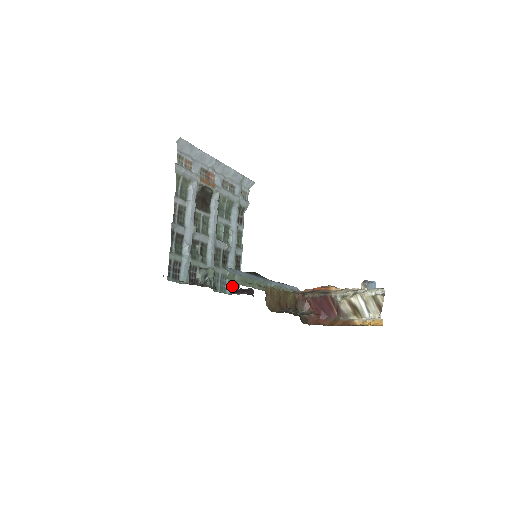
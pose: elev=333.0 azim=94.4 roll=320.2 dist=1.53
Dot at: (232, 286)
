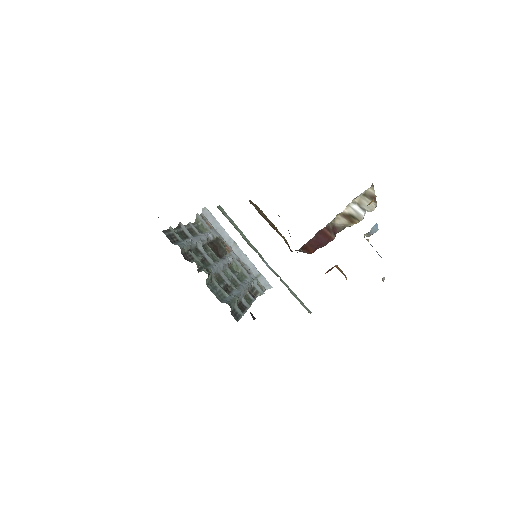
Dot at: (230, 303)
